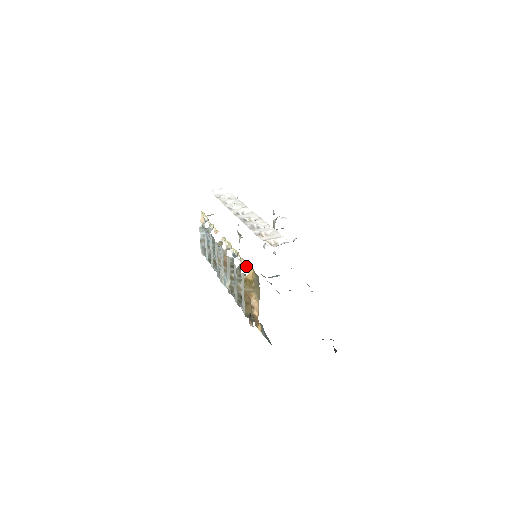
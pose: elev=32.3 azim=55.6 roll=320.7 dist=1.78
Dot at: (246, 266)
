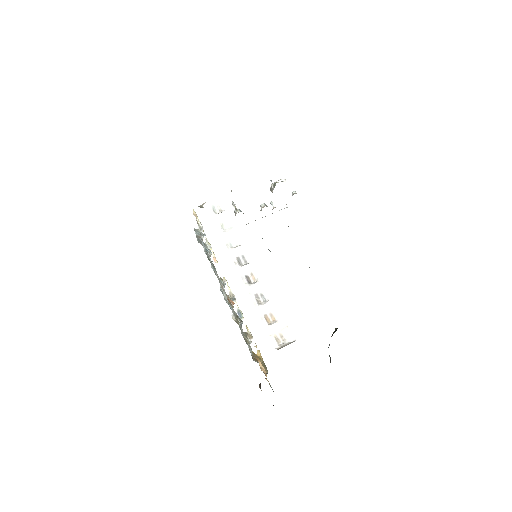
Dot at: (253, 340)
